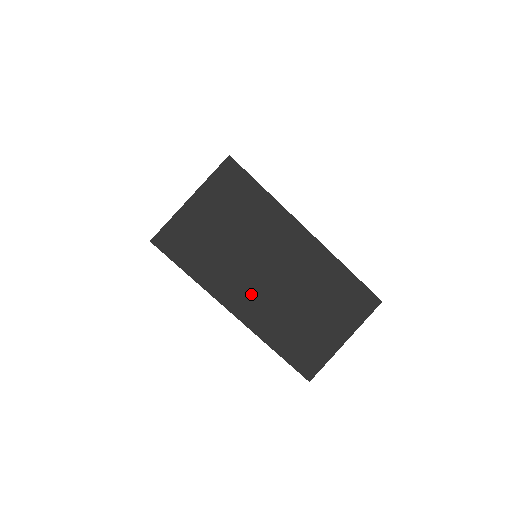
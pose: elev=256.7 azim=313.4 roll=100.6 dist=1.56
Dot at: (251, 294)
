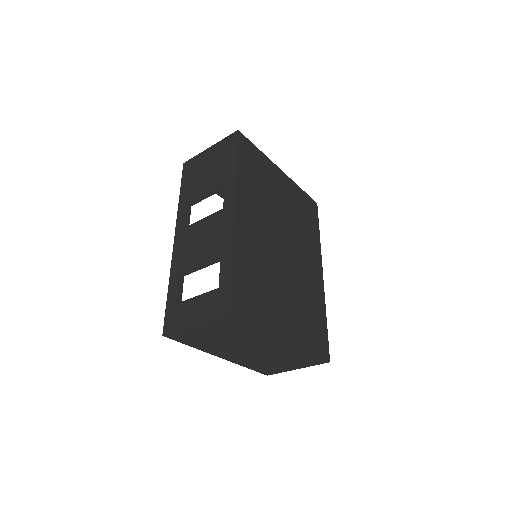
Dot at: (236, 354)
